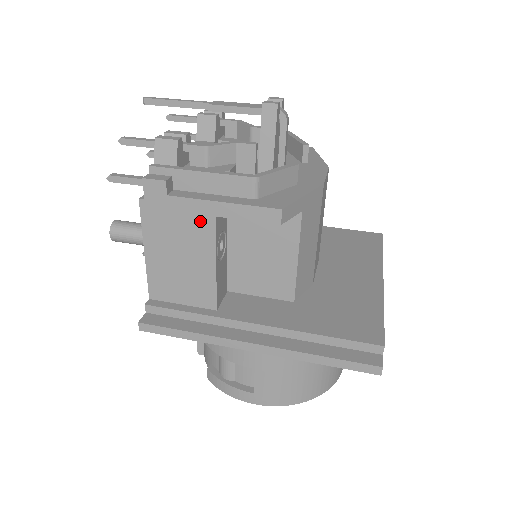
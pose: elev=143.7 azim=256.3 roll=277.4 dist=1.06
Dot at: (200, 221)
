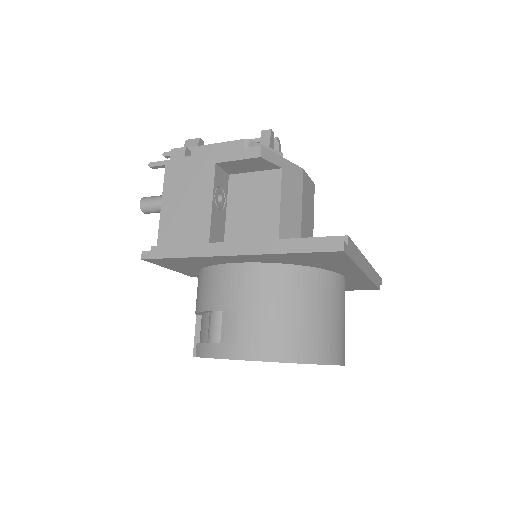
Dot at: (205, 169)
